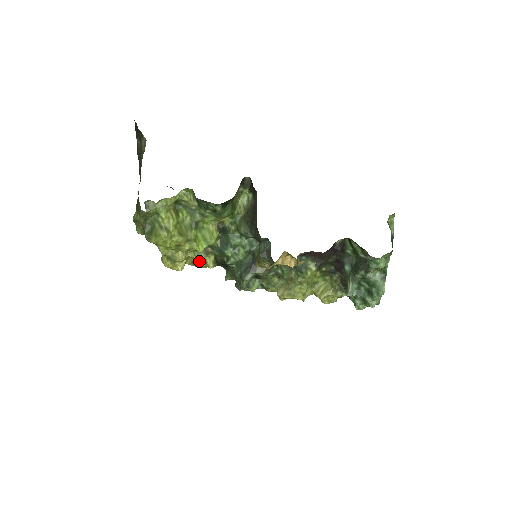
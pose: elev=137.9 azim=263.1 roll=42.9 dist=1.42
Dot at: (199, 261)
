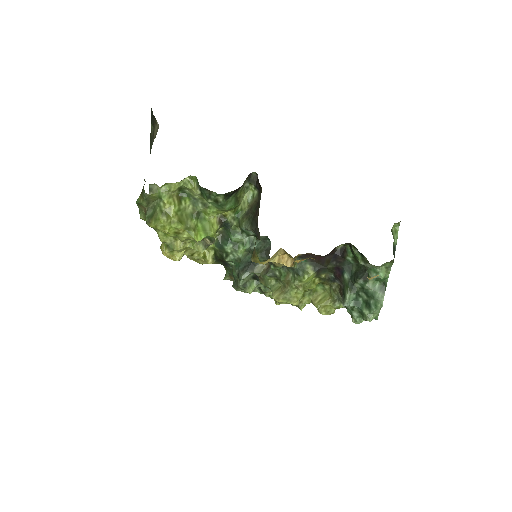
Dot at: (199, 255)
